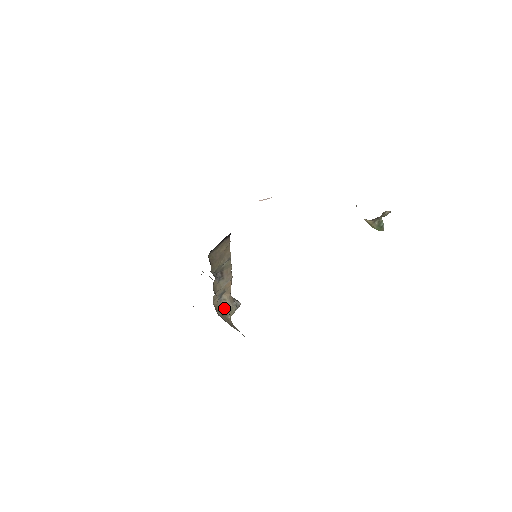
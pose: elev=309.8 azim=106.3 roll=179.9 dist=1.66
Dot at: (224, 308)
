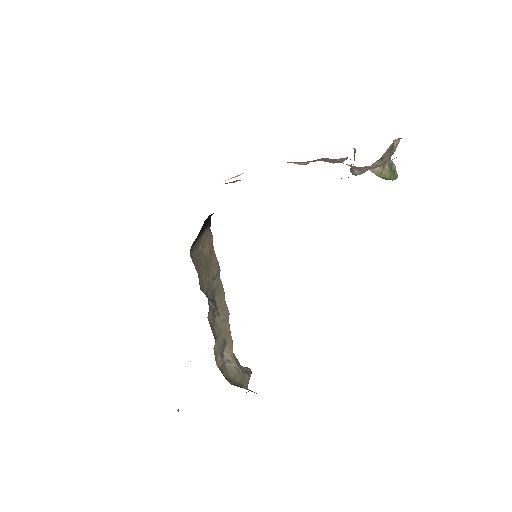
Dot at: (233, 375)
